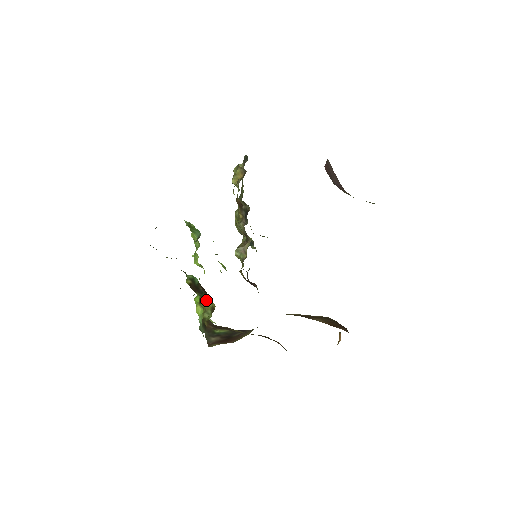
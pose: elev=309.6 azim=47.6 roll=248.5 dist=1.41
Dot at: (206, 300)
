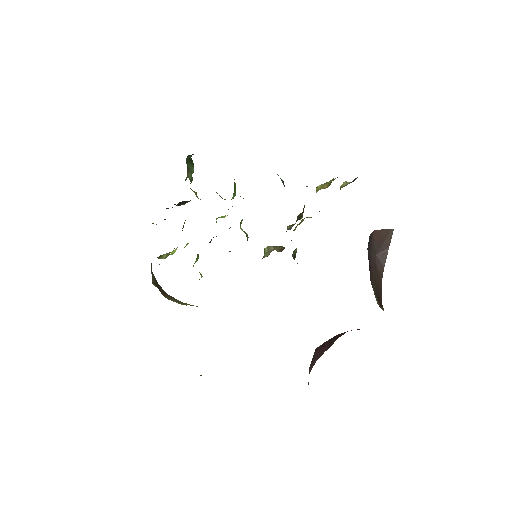
Dot at: occluded
